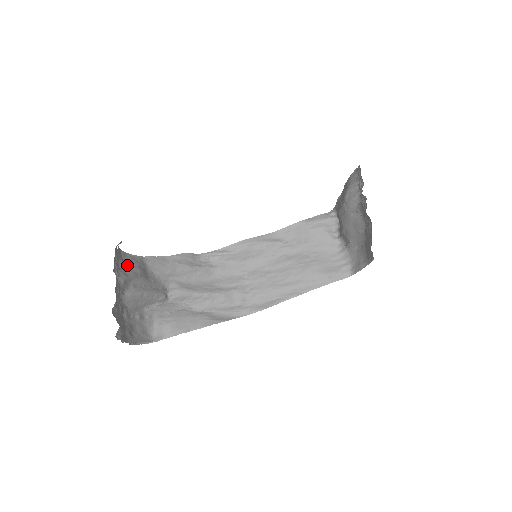
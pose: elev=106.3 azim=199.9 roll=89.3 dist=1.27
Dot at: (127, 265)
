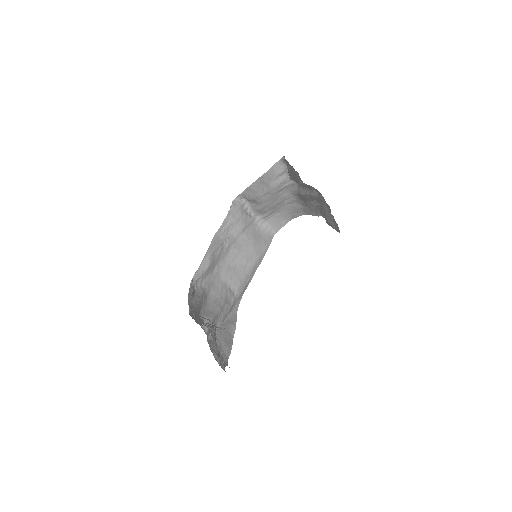
Dot at: (210, 321)
